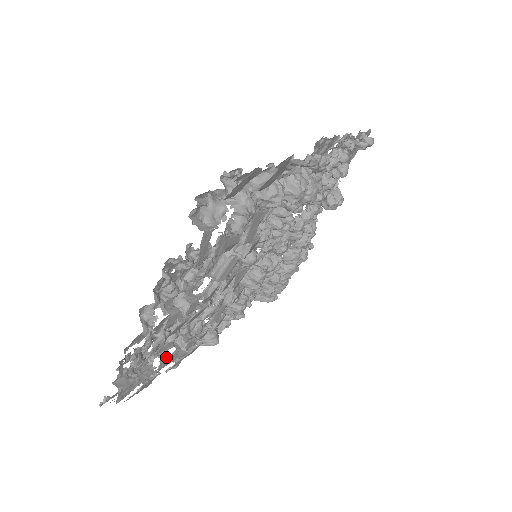
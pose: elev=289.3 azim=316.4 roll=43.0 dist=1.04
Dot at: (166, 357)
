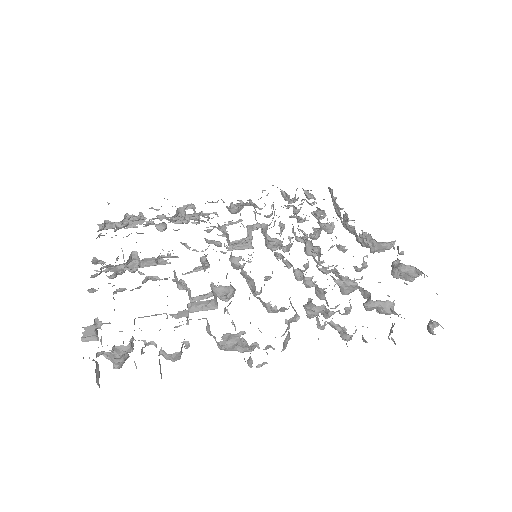
Dot at: occluded
